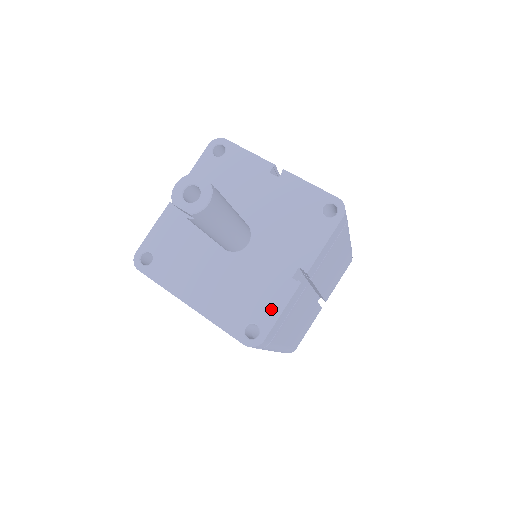
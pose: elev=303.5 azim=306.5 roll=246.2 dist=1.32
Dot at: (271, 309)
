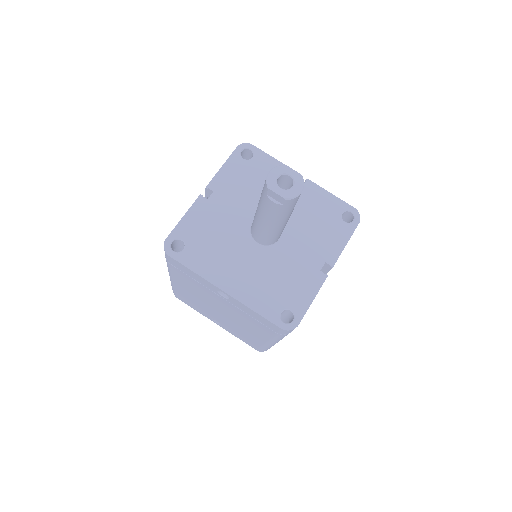
Dot at: (304, 297)
